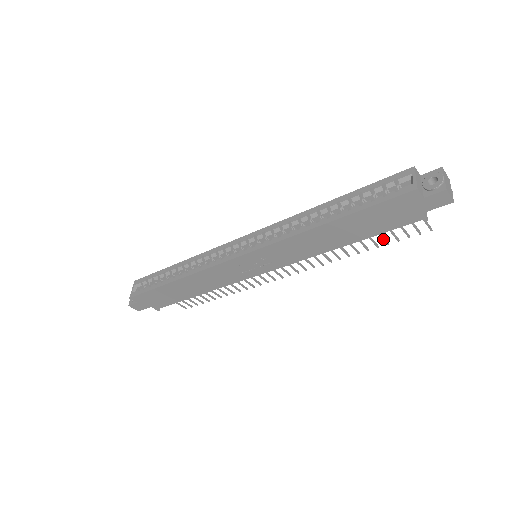
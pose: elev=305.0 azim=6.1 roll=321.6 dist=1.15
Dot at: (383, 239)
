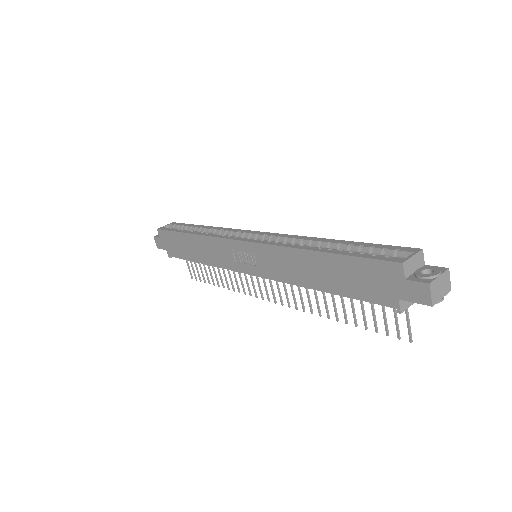
Dot at: (363, 319)
